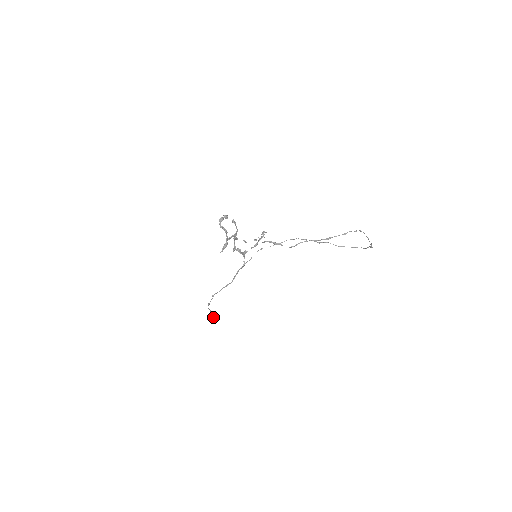
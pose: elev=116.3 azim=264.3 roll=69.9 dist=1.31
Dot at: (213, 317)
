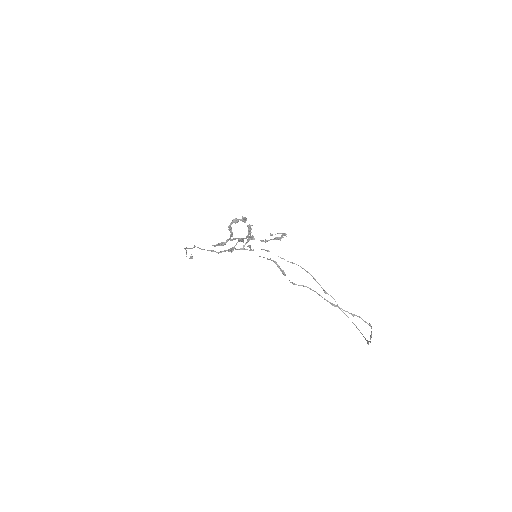
Dot at: occluded
